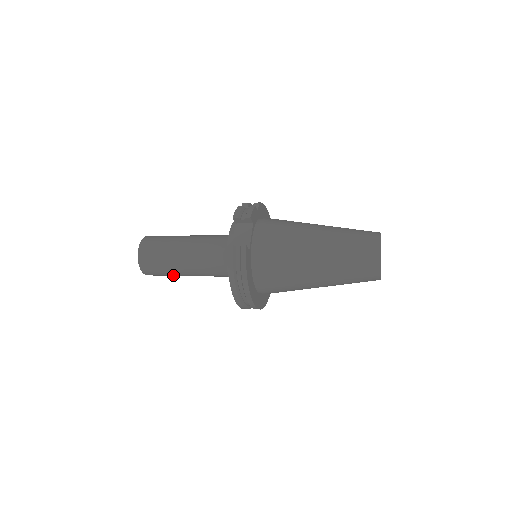
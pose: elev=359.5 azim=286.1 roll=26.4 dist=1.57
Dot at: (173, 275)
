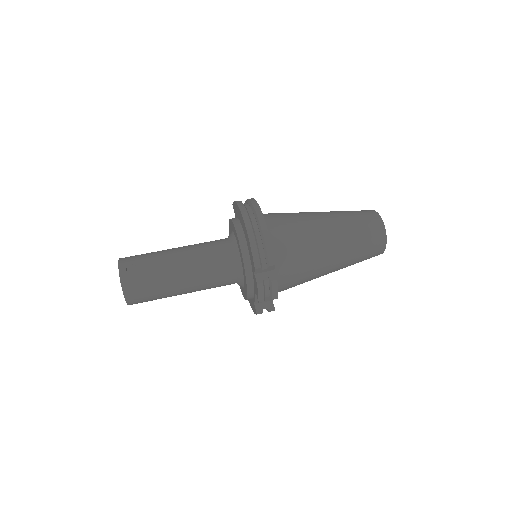
Dot at: occluded
